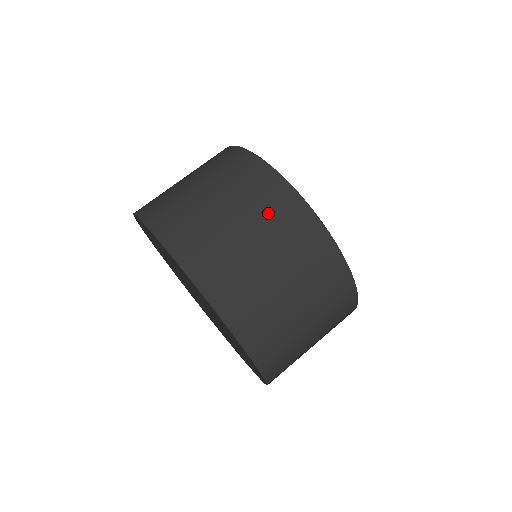
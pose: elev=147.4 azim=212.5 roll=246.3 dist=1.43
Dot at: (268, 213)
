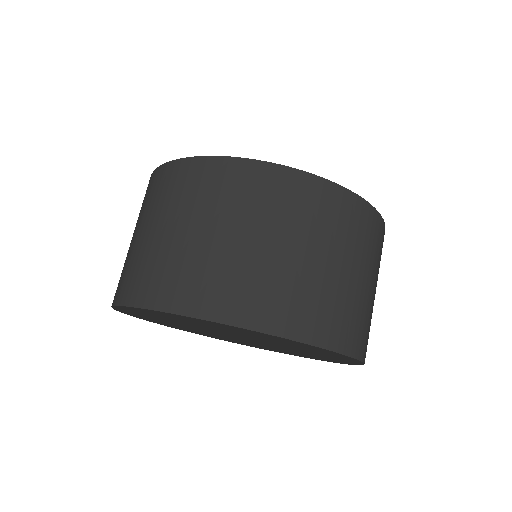
Dot at: (328, 224)
